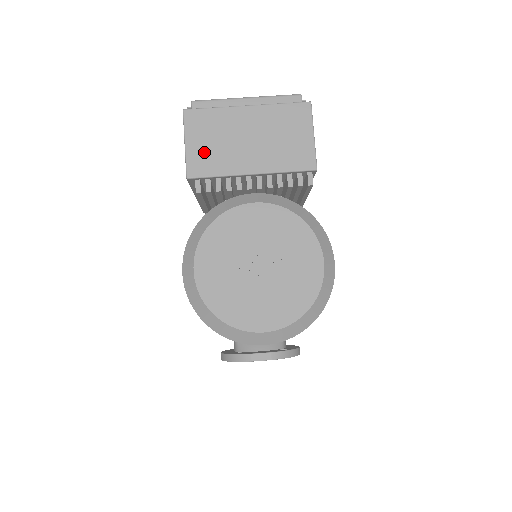
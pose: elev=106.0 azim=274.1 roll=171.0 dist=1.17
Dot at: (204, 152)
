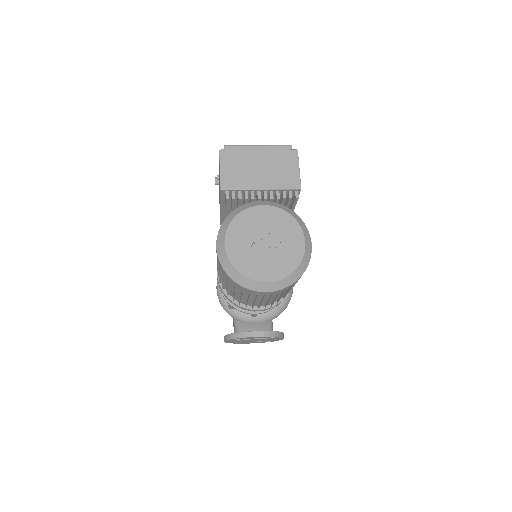
Dot at: (232, 175)
